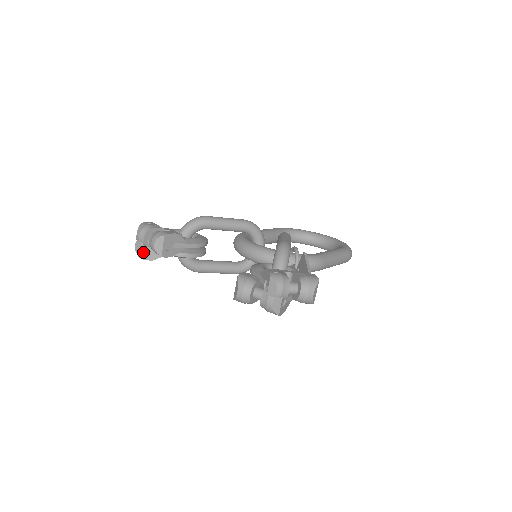
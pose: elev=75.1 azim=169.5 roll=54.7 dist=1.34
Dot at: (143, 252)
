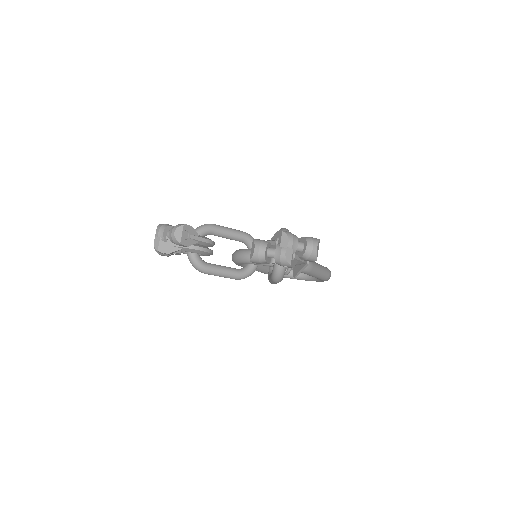
Dot at: (161, 246)
